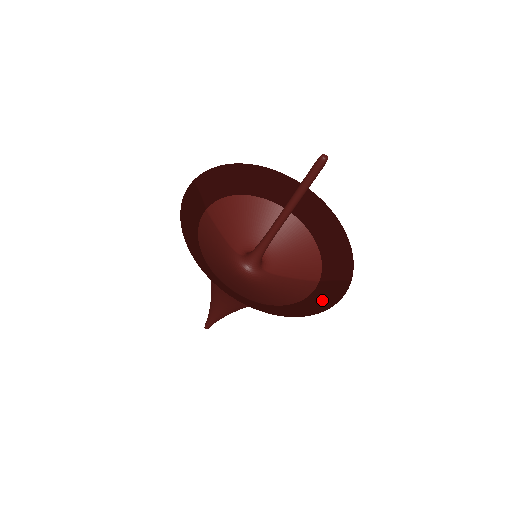
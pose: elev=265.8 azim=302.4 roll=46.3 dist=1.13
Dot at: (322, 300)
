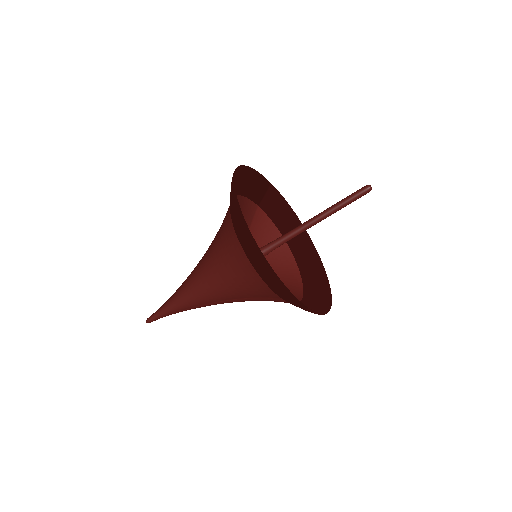
Dot at: occluded
